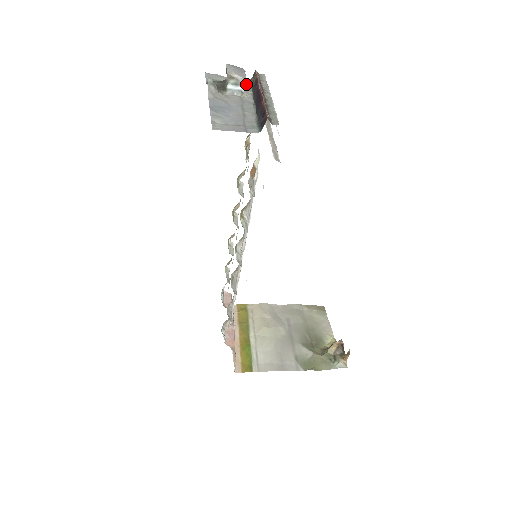
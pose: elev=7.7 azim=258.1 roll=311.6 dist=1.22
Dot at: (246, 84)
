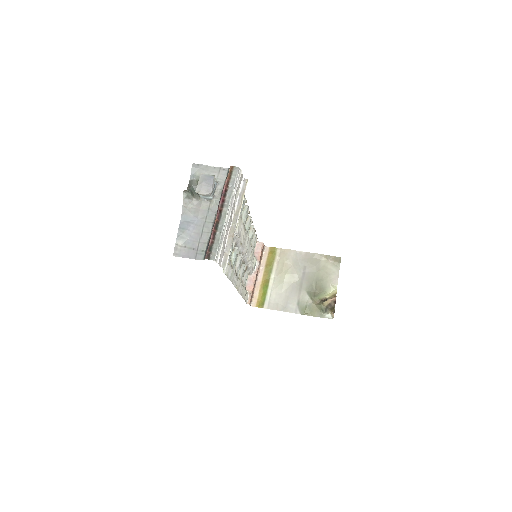
Dot at: (222, 178)
